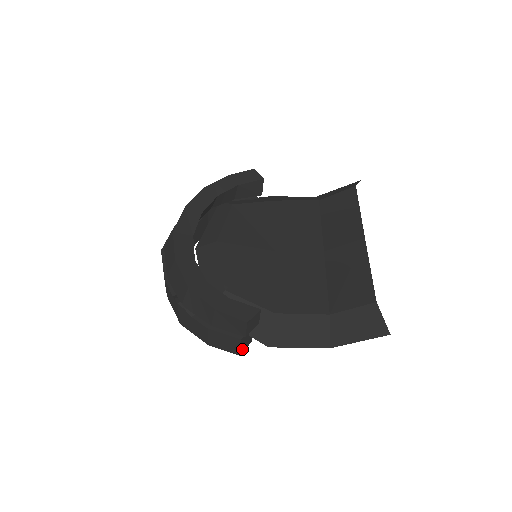
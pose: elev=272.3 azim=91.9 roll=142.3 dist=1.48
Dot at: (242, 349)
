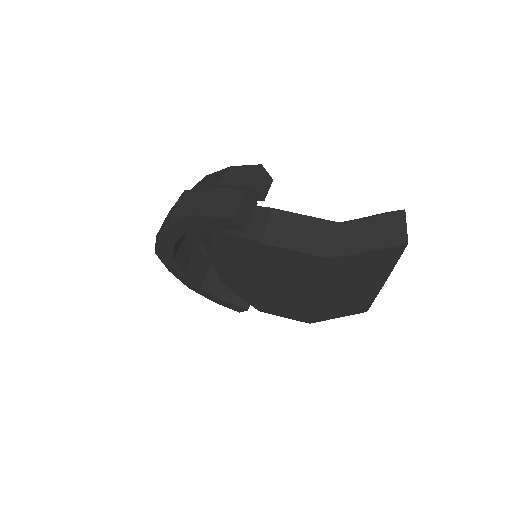
Dot at: (238, 214)
